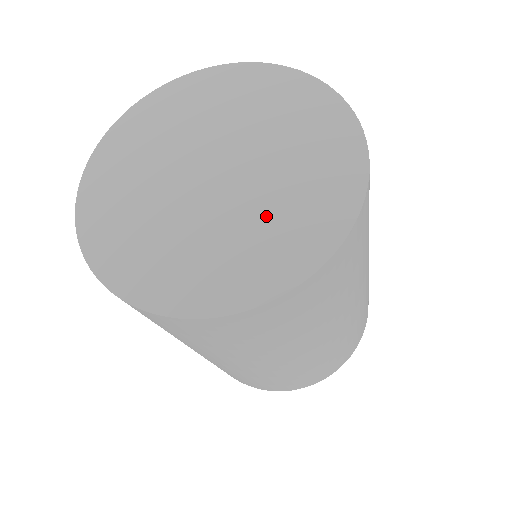
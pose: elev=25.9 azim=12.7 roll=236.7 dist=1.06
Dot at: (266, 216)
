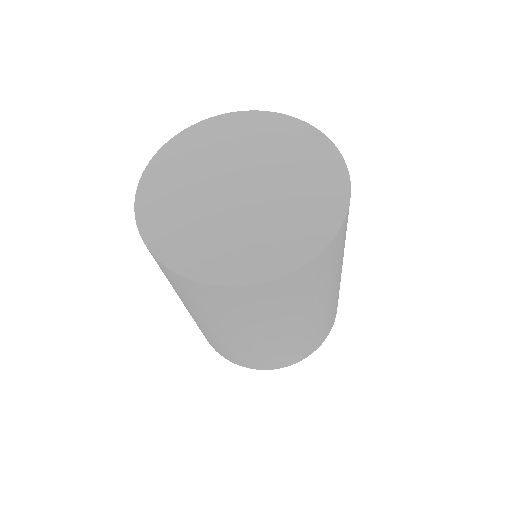
Dot at: (290, 207)
